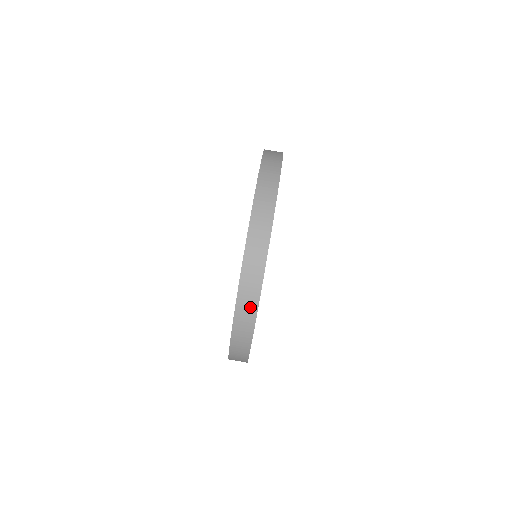
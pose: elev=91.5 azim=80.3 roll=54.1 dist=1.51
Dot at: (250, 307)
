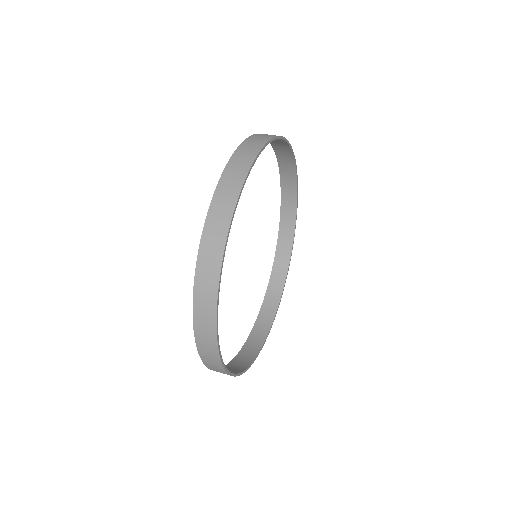
Dot at: (226, 206)
